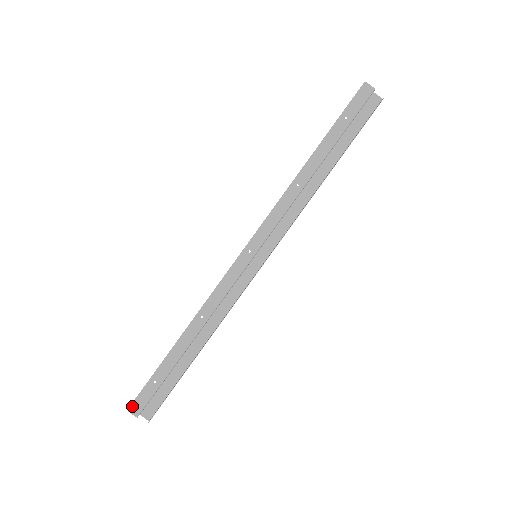
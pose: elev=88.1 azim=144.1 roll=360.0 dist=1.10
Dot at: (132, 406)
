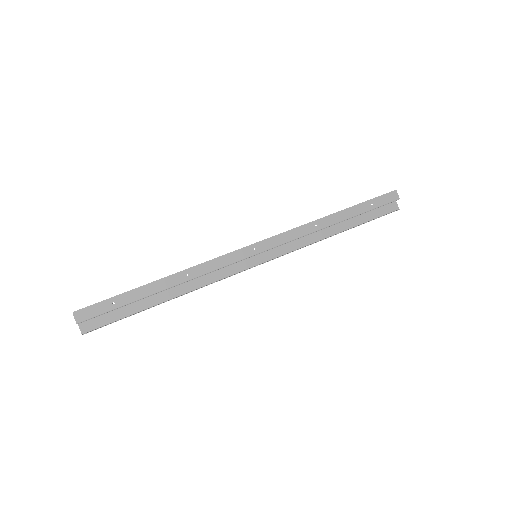
Dot at: (79, 311)
